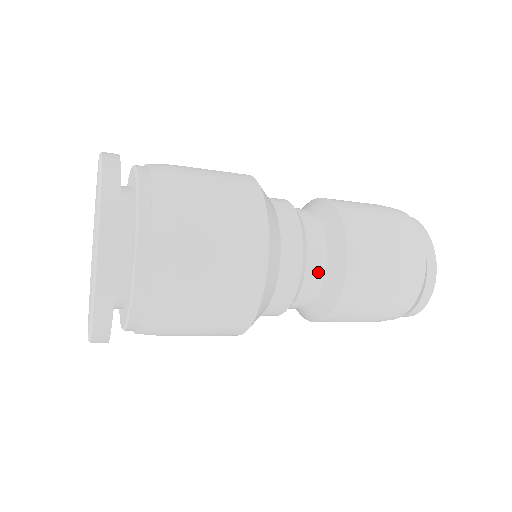
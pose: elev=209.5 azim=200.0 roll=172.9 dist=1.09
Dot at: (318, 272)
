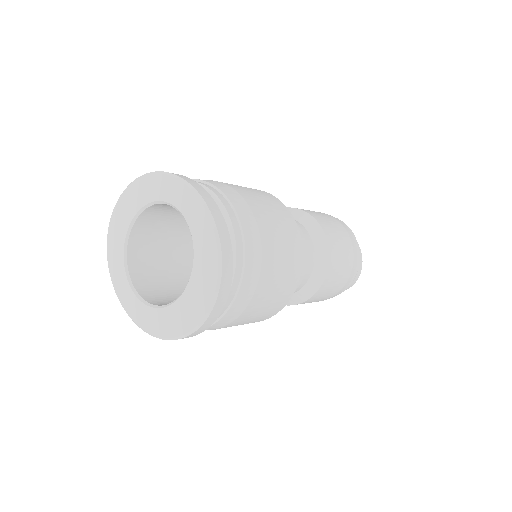
Dot at: (311, 248)
